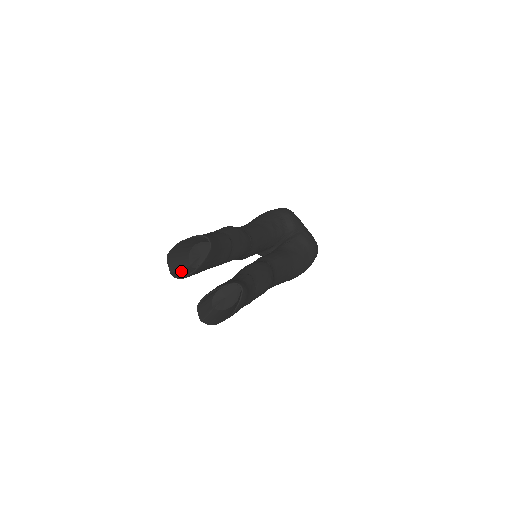
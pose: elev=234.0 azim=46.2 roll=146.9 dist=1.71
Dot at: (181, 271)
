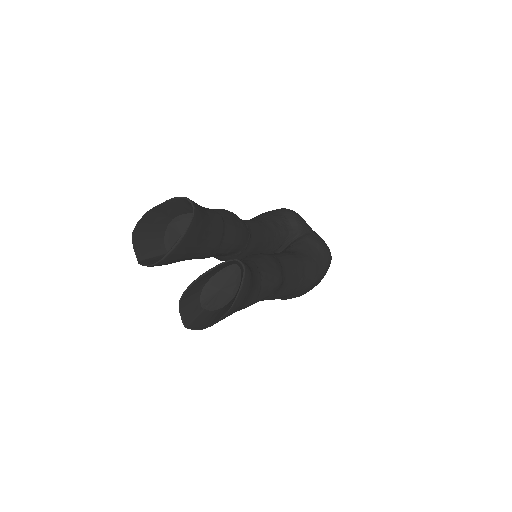
Dot at: (154, 259)
